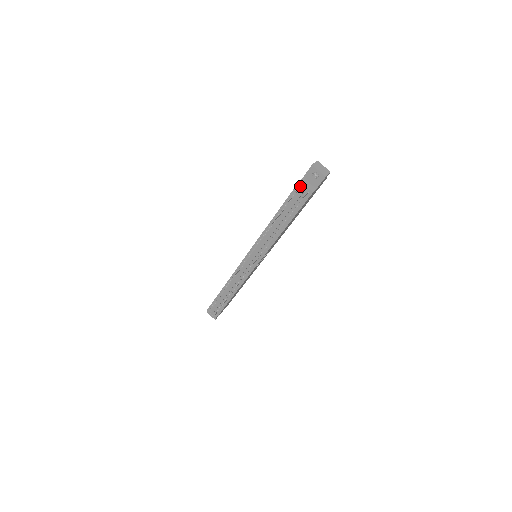
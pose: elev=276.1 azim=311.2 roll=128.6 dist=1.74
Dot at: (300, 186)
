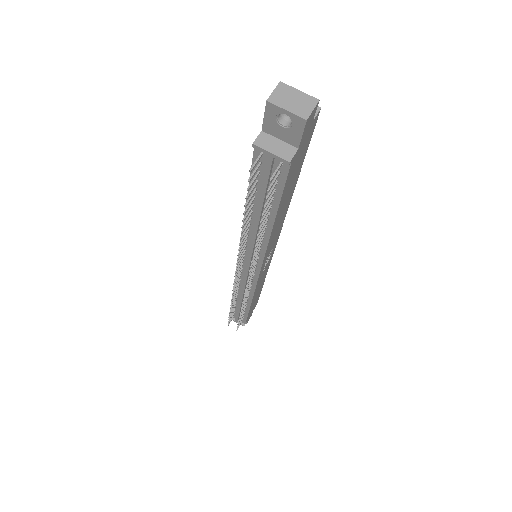
Dot at: (260, 152)
